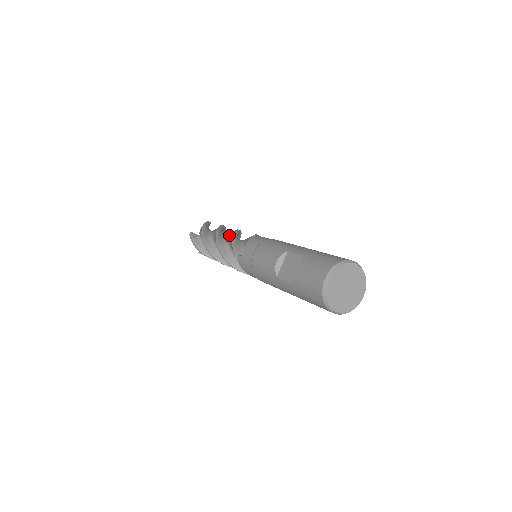
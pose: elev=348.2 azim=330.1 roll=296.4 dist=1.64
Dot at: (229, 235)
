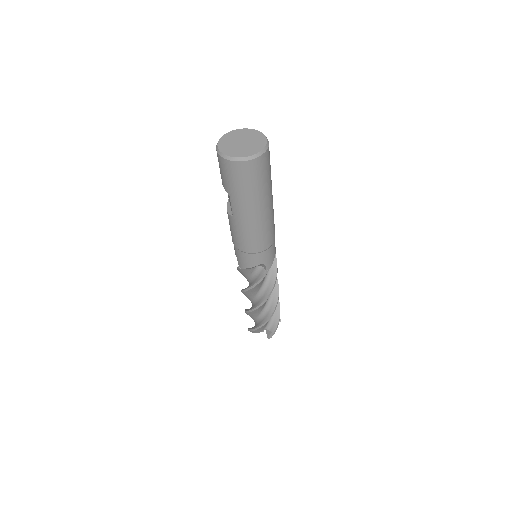
Dot at: occluded
